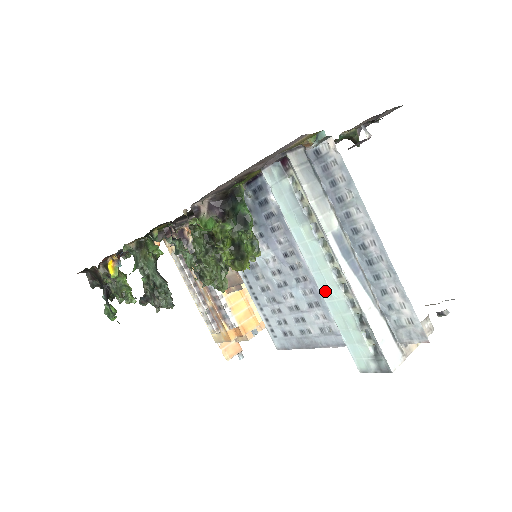
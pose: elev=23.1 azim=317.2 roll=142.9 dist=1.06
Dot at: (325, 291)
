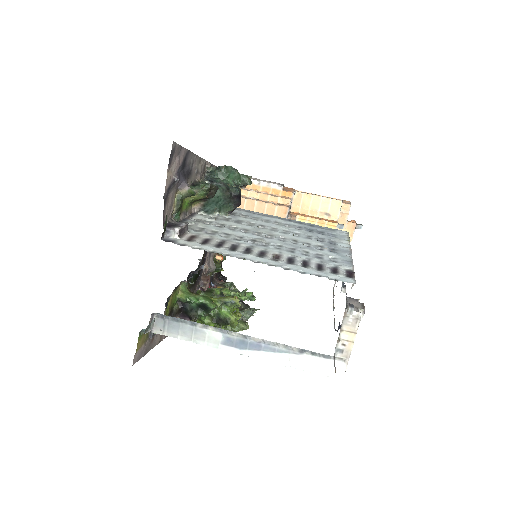
Dot at: occluded
